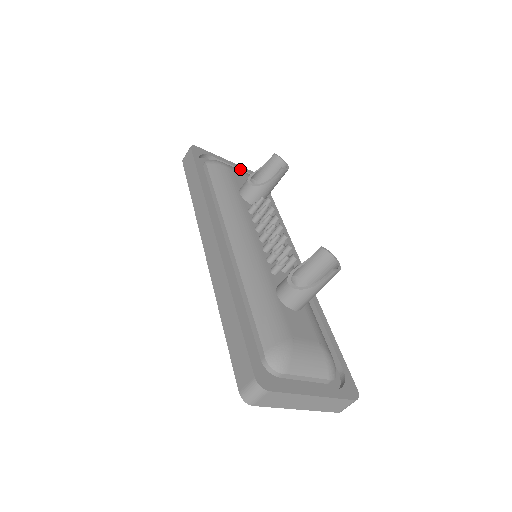
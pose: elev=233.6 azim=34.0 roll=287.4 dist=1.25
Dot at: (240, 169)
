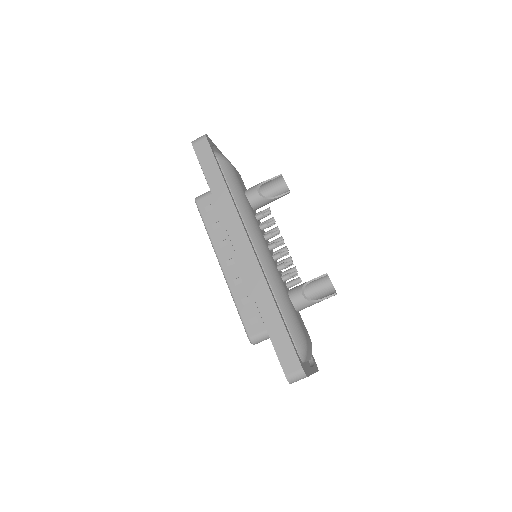
Dot at: occluded
